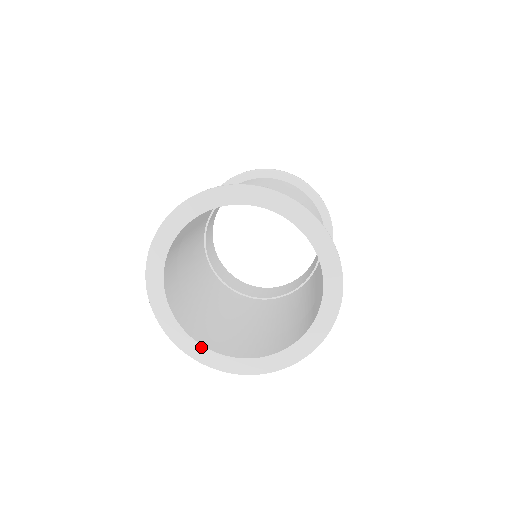
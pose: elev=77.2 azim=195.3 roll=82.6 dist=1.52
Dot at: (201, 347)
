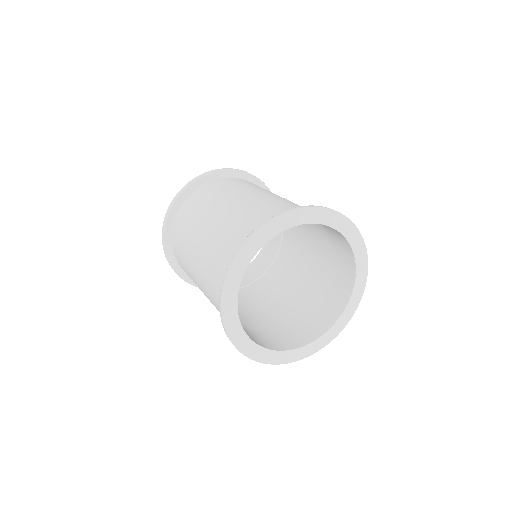
Dot at: (284, 352)
